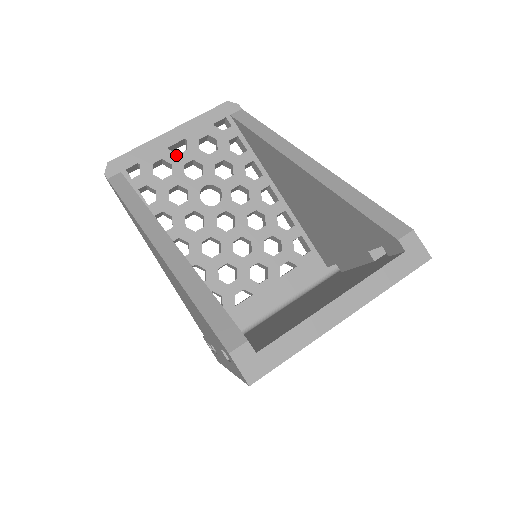
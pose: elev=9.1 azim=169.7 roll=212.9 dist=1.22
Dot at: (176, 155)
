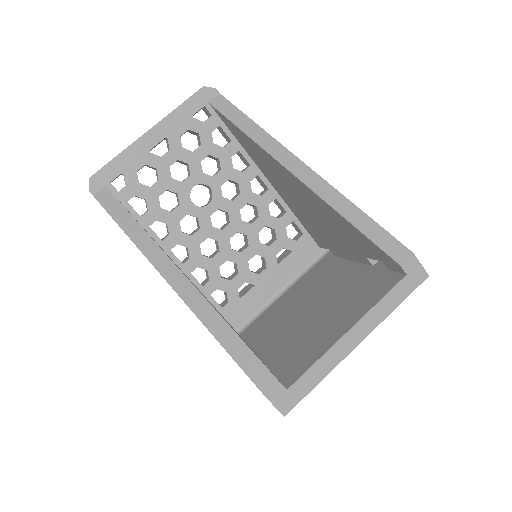
Dot at: (159, 158)
